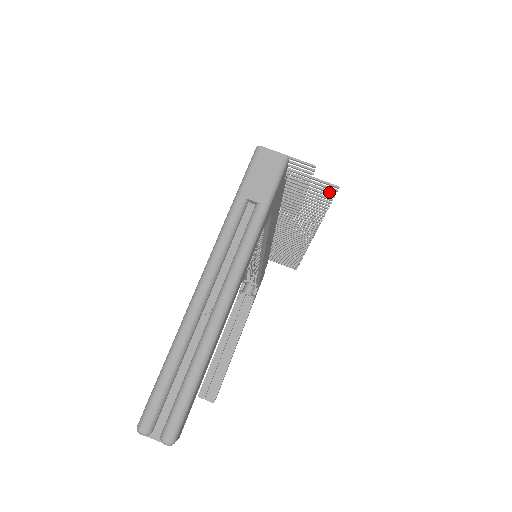
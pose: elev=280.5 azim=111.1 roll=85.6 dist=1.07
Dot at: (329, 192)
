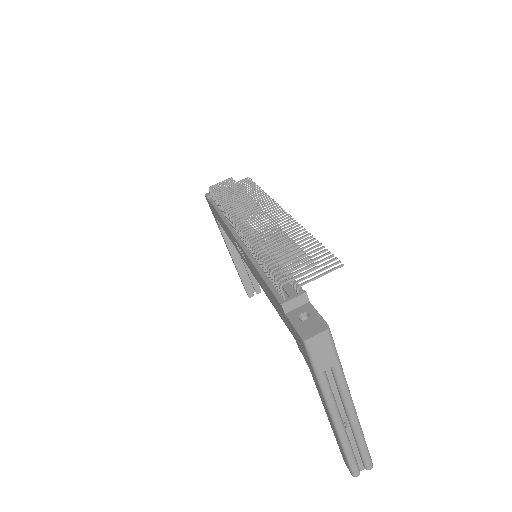
Dot at: occluded
